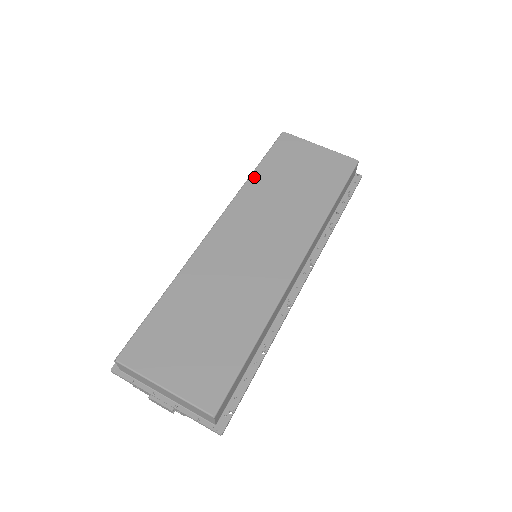
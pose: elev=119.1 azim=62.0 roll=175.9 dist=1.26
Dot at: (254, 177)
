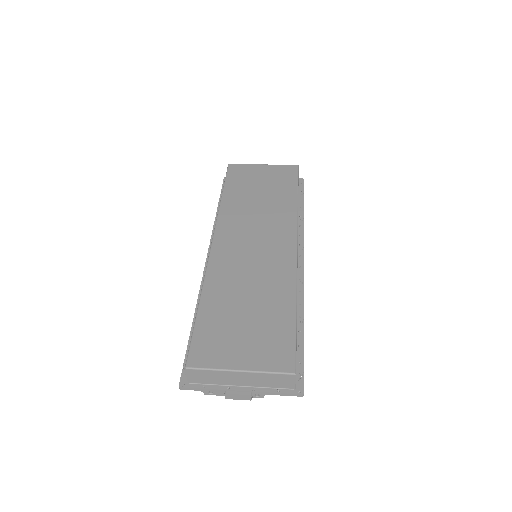
Dot at: (224, 200)
